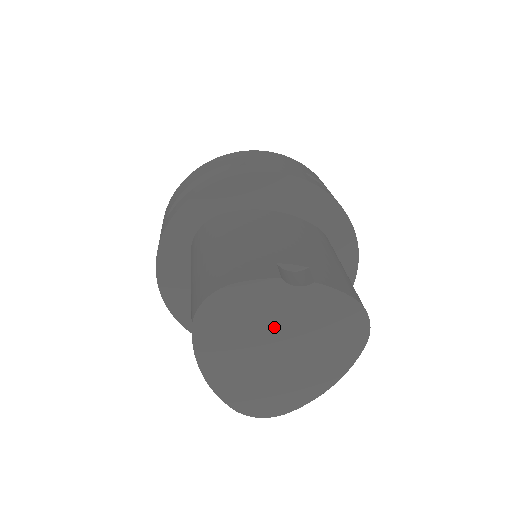
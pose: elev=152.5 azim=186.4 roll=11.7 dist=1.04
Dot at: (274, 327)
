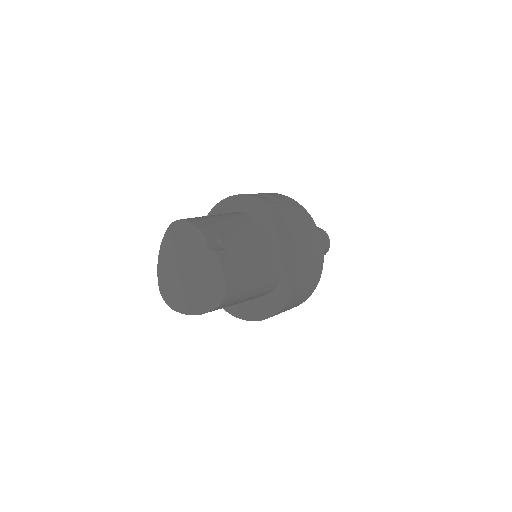
Dot at: (192, 258)
